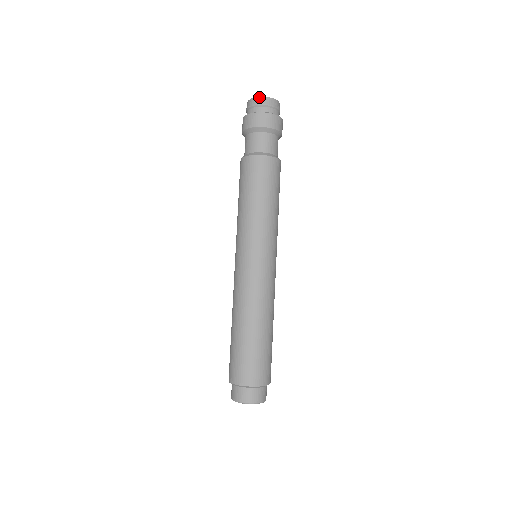
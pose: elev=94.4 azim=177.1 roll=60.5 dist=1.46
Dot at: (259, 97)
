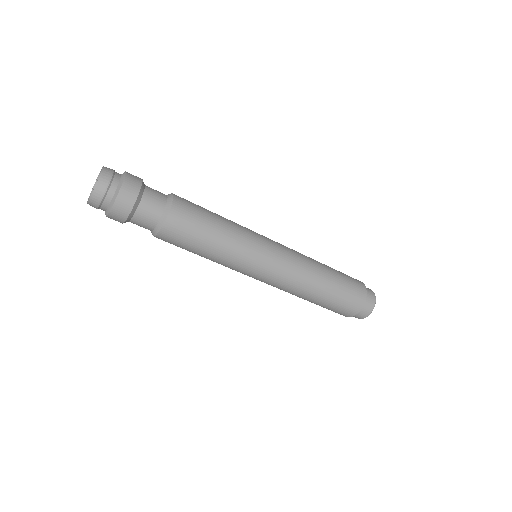
Dot at: (88, 202)
